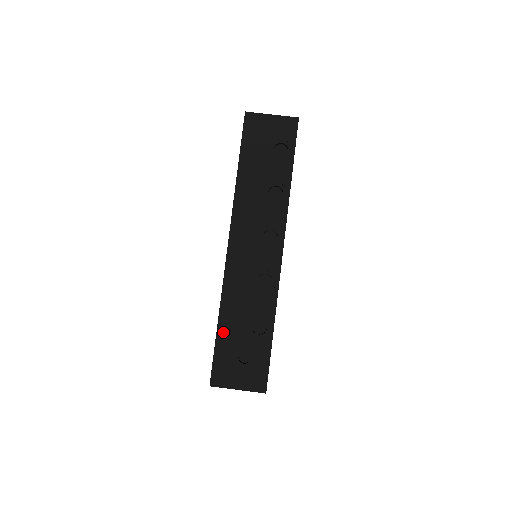
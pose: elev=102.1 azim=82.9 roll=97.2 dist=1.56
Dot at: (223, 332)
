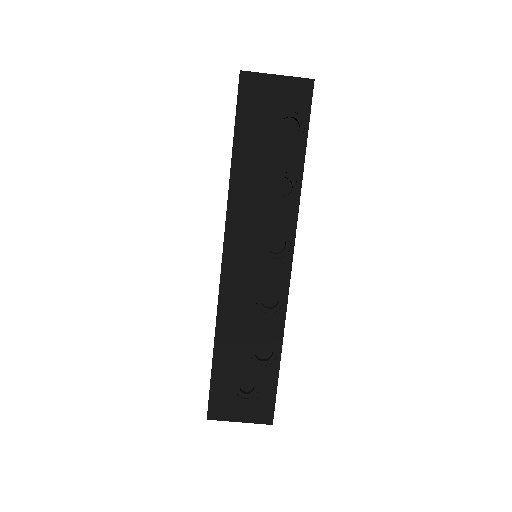
Dot at: (220, 360)
